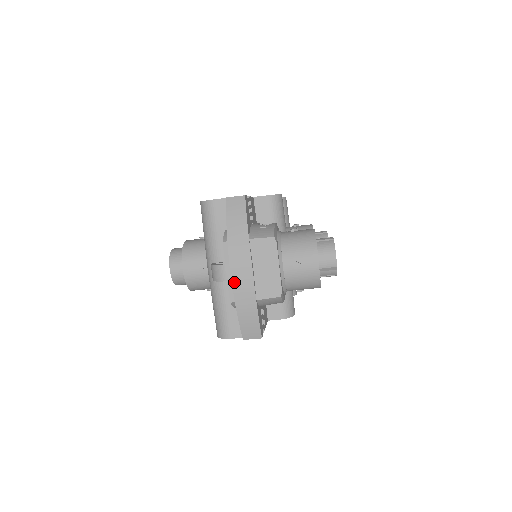
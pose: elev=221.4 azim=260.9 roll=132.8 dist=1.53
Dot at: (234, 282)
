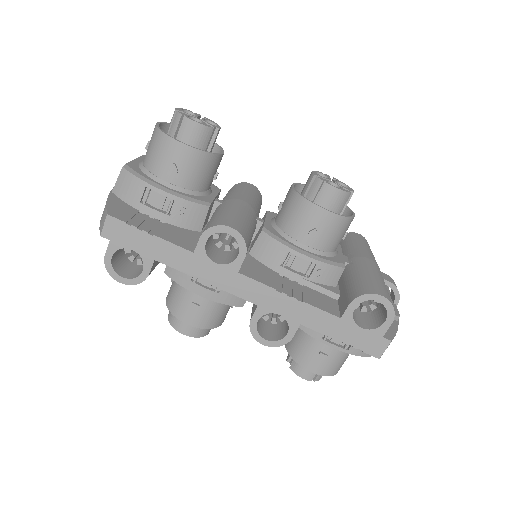
Dot at: occluded
